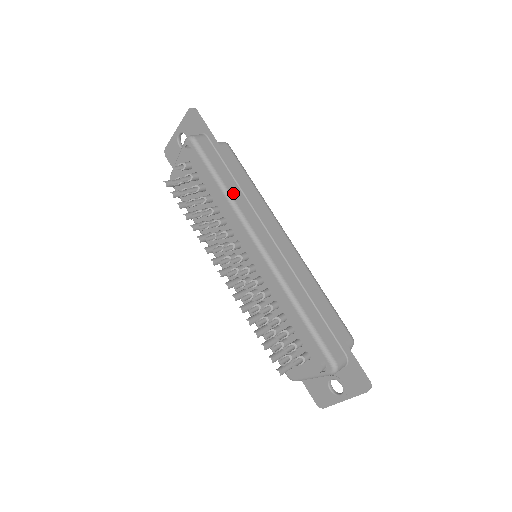
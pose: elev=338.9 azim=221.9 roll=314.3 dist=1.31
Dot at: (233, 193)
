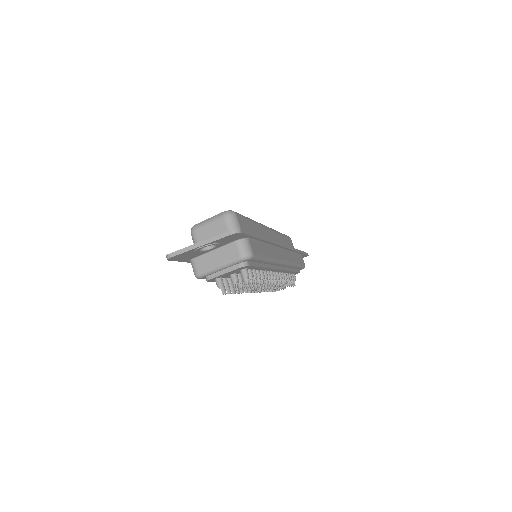
Dot at: (271, 255)
